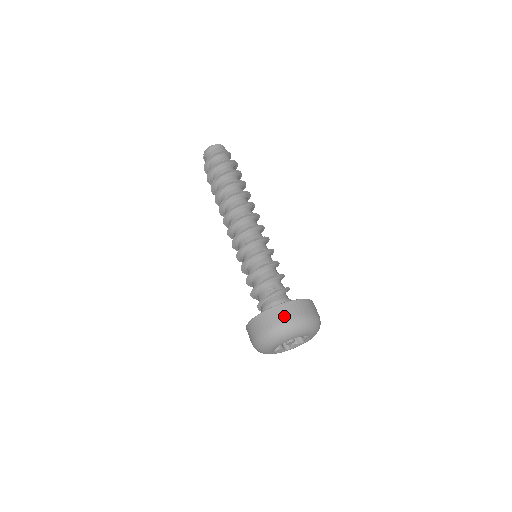
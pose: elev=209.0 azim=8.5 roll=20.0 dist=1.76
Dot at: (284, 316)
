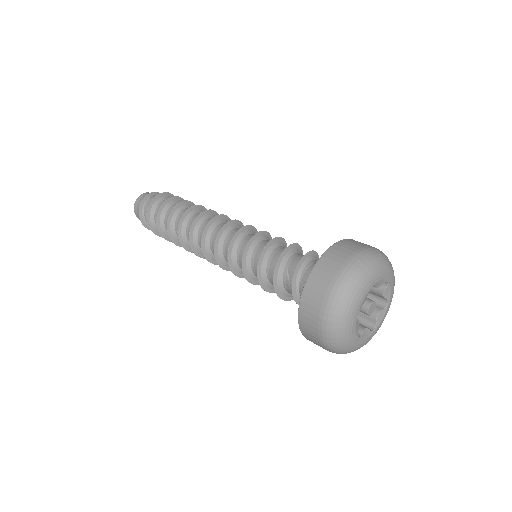
Dot at: (314, 320)
